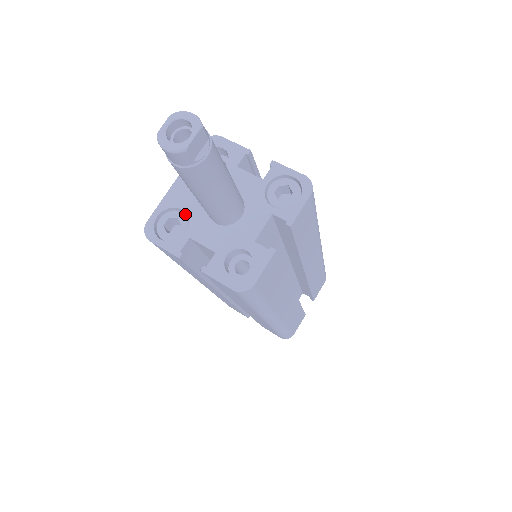
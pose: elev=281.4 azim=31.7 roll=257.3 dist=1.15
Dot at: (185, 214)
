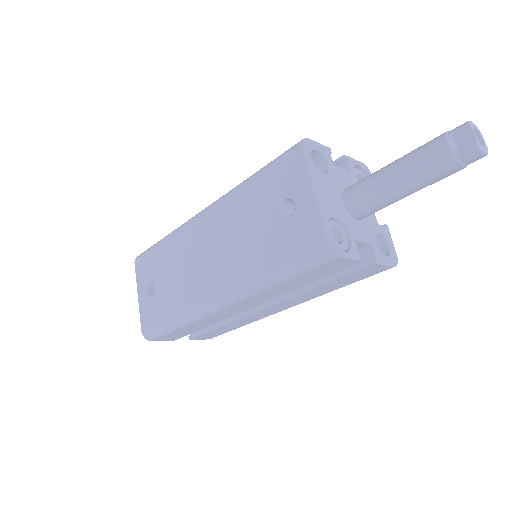
Dot at: occluded
